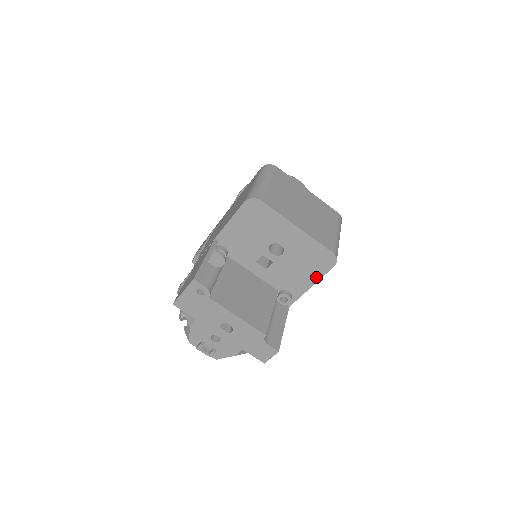
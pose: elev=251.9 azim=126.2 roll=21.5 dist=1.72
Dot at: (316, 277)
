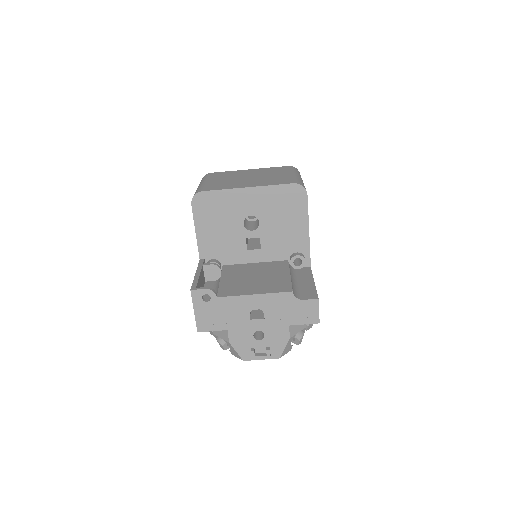
Dot at: (304, 218)
